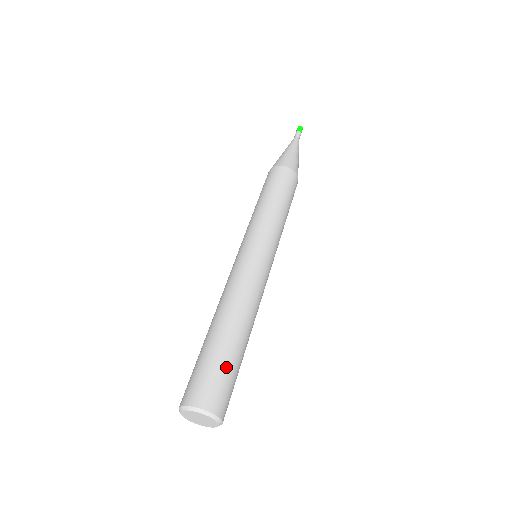
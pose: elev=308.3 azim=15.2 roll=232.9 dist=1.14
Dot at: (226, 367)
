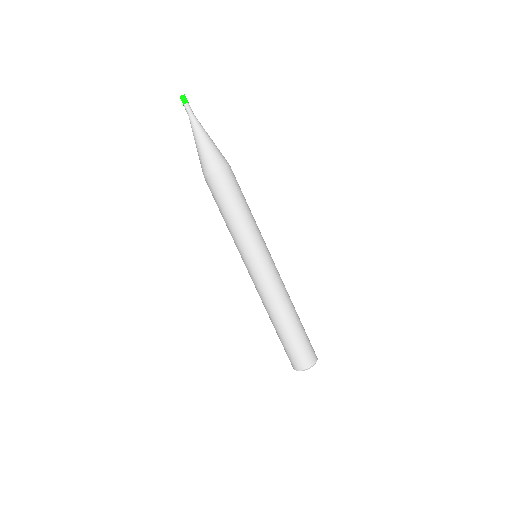
Dot at: (295, 345)
